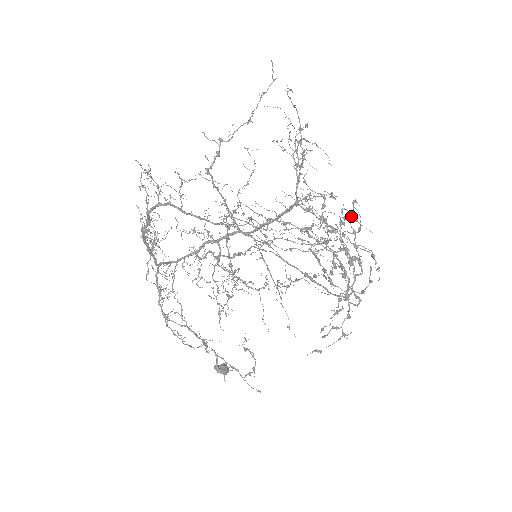
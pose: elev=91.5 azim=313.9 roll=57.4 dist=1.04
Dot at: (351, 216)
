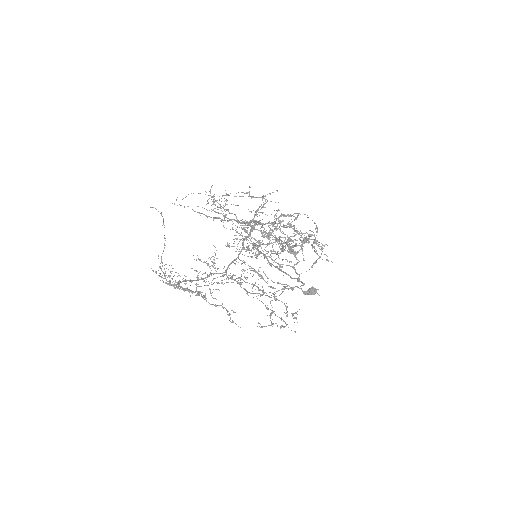
Dot at: (268, 233)
